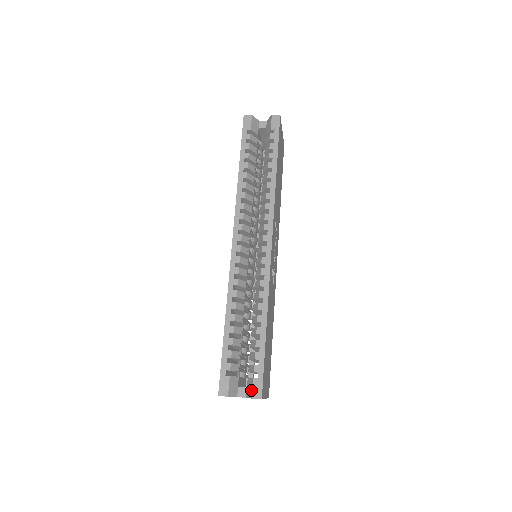
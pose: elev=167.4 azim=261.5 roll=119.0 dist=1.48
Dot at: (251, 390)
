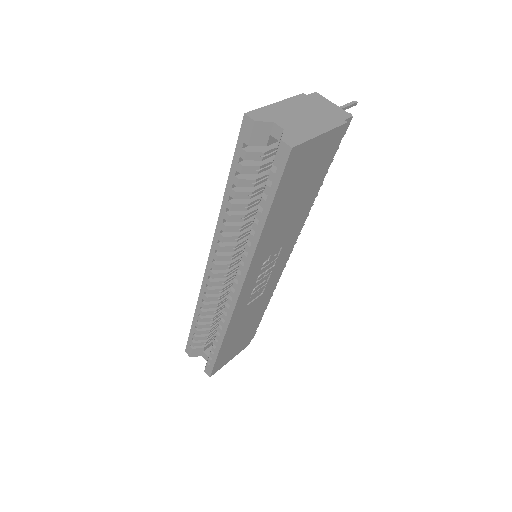
Dot at: (205, 367)
